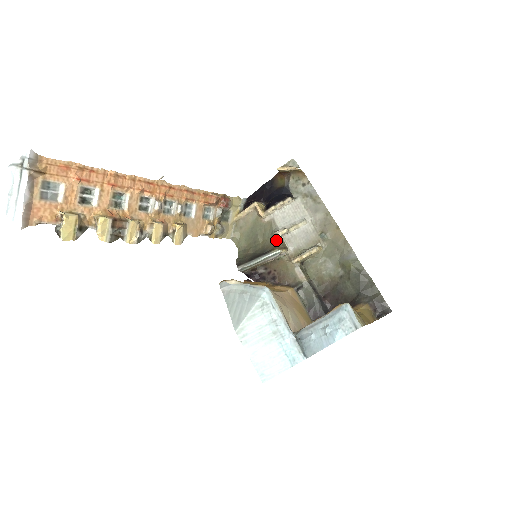
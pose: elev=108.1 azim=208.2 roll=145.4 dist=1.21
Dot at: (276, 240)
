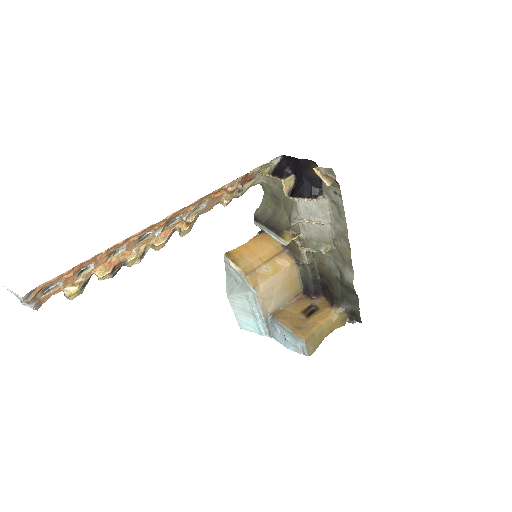
Dot at: (290, 226)
